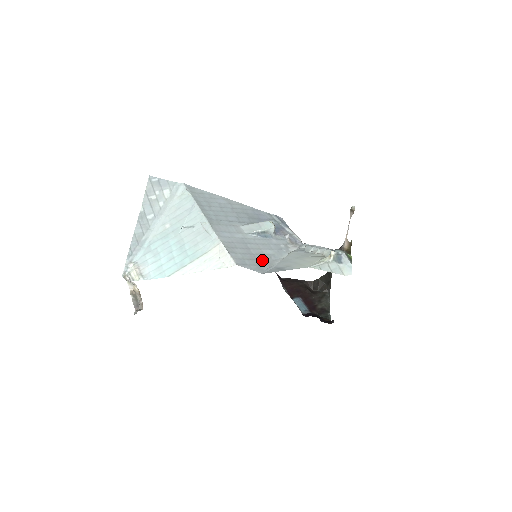
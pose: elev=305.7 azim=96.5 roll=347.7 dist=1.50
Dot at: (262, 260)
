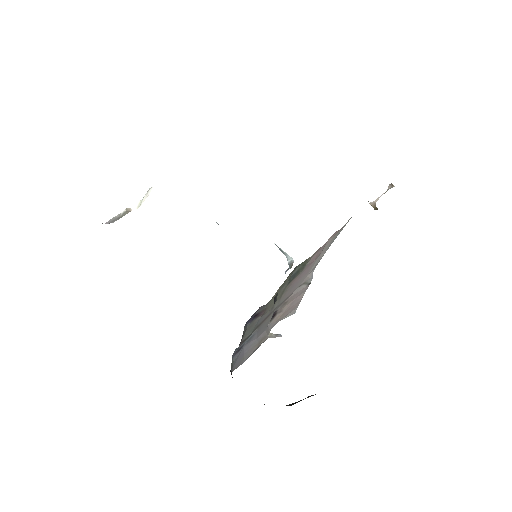
Dot at: occluded
